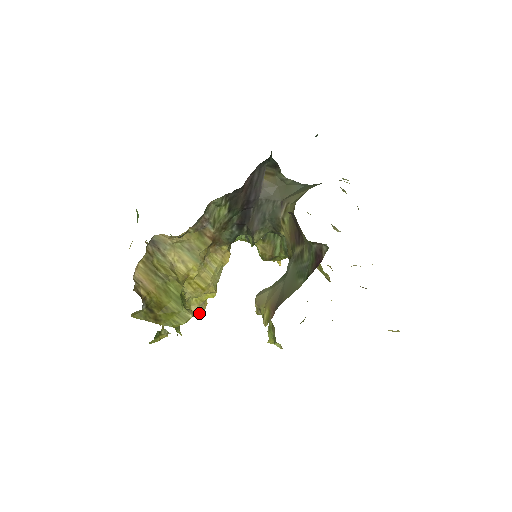
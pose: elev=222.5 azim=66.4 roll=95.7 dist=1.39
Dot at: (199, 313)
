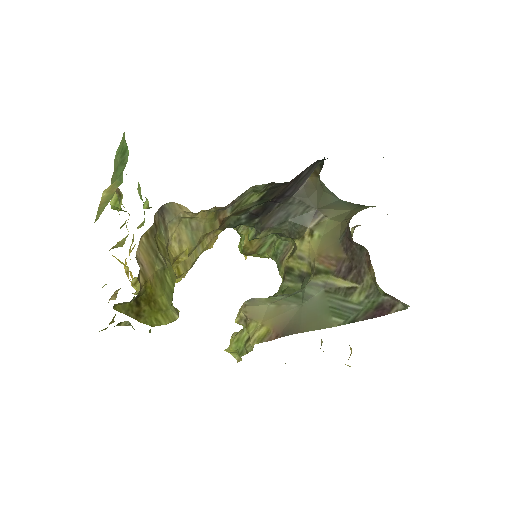
Dot at: occluded
